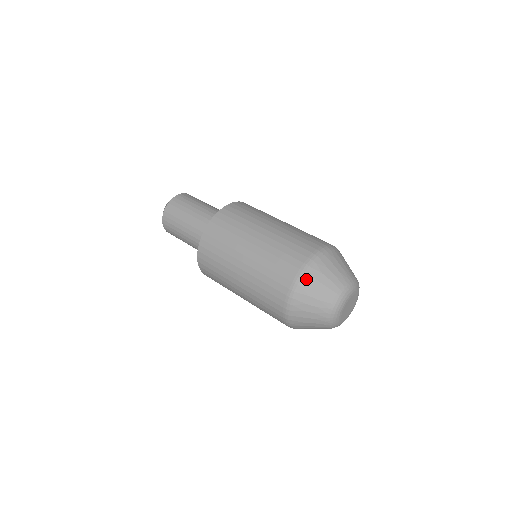
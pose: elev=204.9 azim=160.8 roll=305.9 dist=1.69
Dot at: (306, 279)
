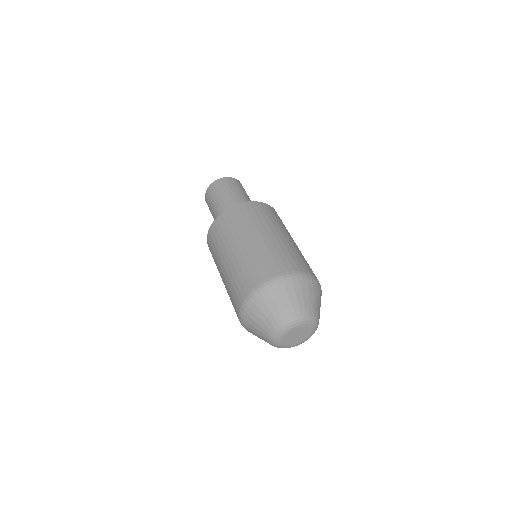
Dot at: (244, 322)
